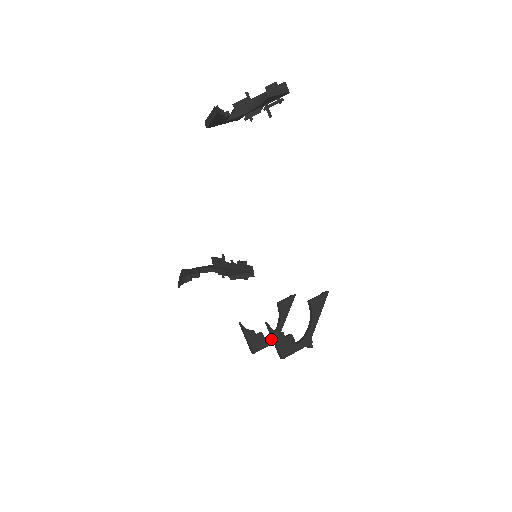
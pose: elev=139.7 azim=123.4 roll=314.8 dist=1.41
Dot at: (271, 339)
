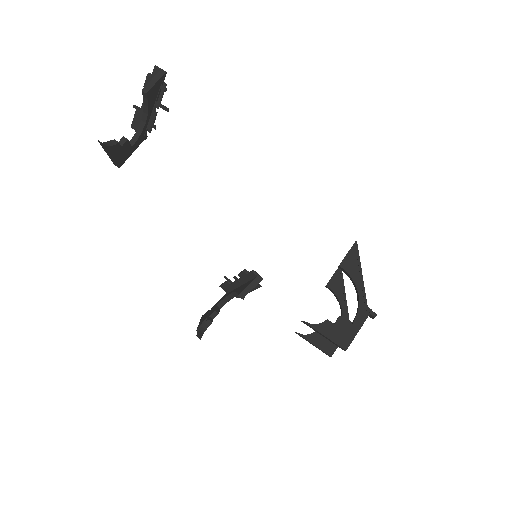
Dot at: occluded
